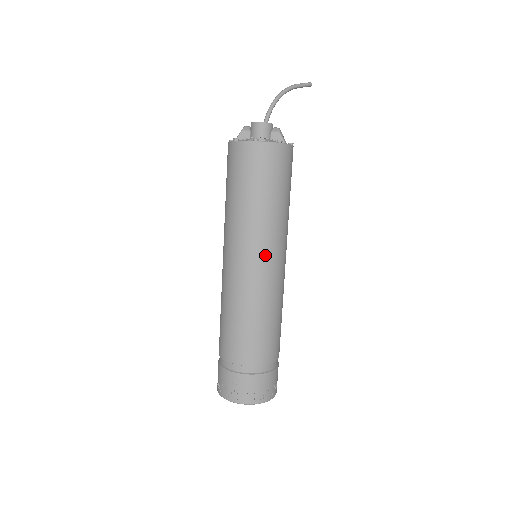
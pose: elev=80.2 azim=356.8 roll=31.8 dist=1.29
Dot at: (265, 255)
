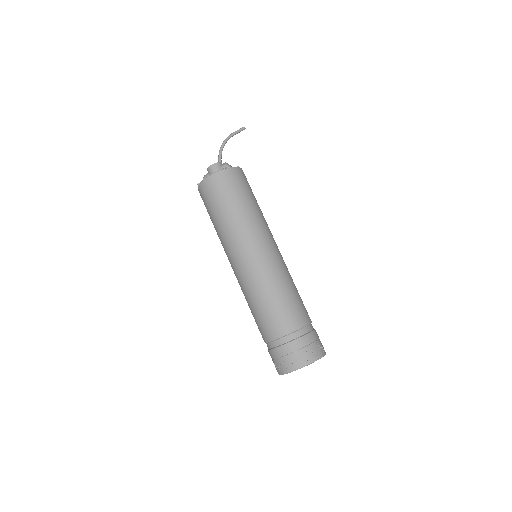
Dot at: (252, 247)
